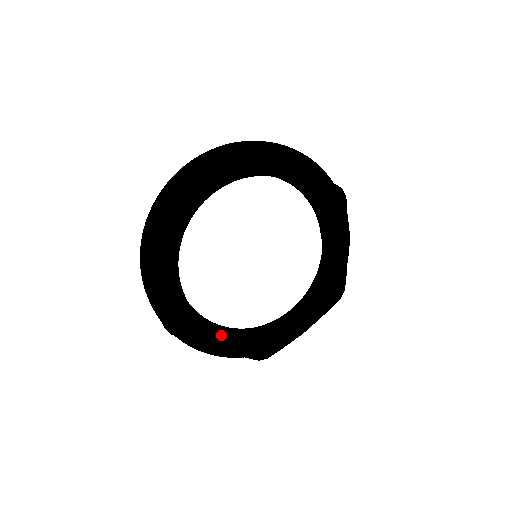
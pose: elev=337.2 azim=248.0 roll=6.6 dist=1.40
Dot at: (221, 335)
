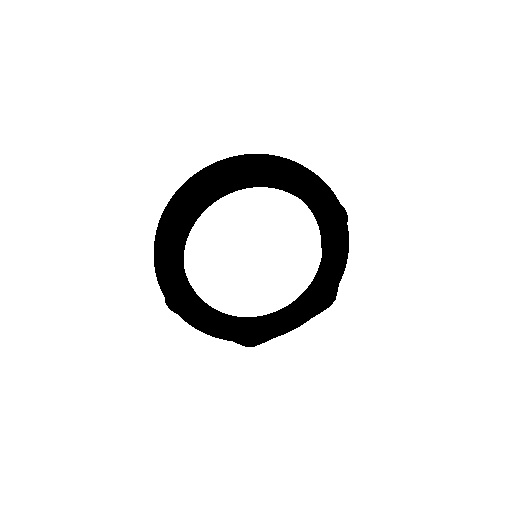
Dot at: (214, 319)
